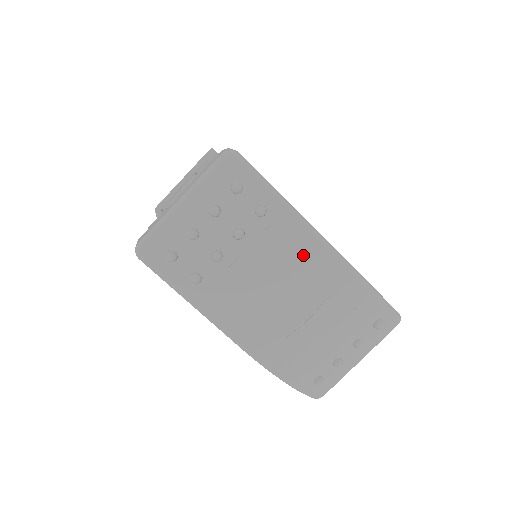
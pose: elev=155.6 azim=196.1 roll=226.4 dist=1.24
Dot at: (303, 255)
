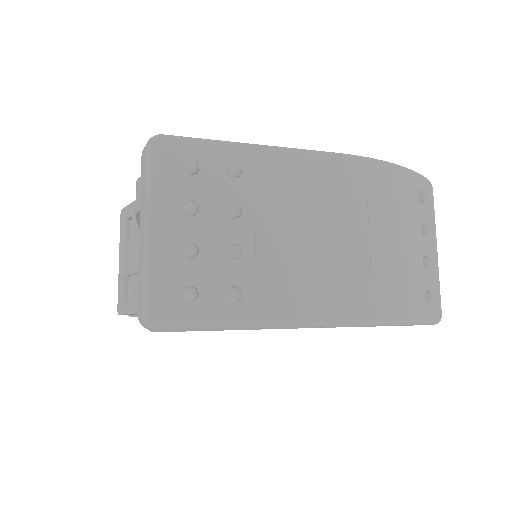
Dot at: (309, 180)
